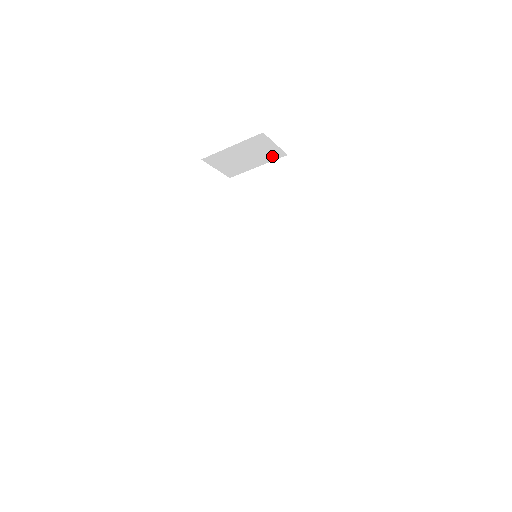
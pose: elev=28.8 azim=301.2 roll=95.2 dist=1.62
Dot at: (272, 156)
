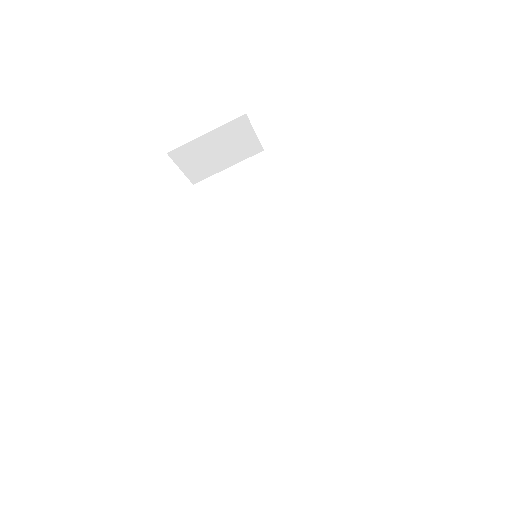
Dot at: (247, 151)
